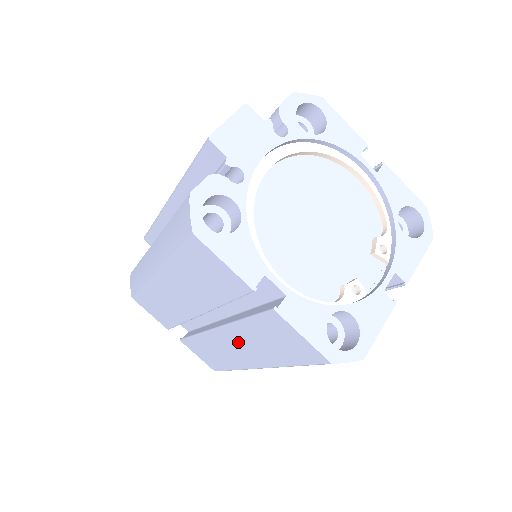
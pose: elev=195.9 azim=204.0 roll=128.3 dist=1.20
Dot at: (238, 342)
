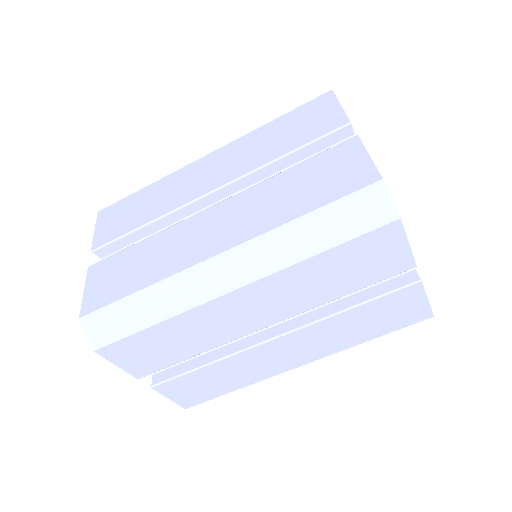
Dot at: (235, 212)
